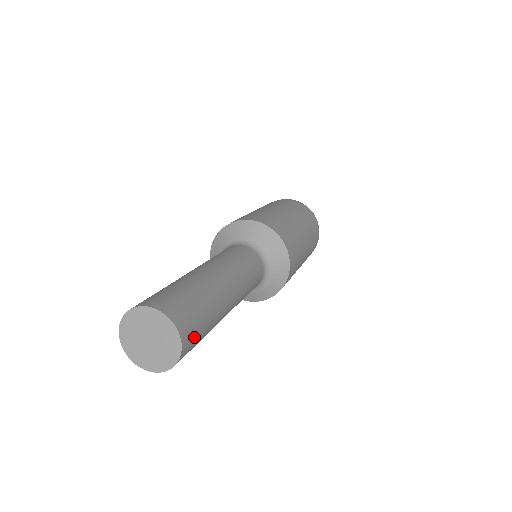
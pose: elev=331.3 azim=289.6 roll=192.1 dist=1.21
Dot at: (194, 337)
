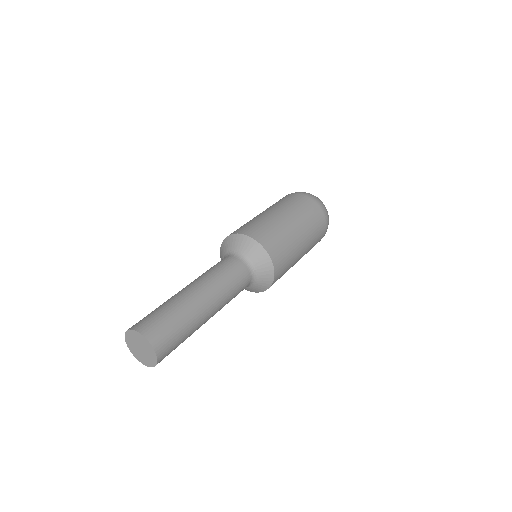
Dot at: (167, 340)
